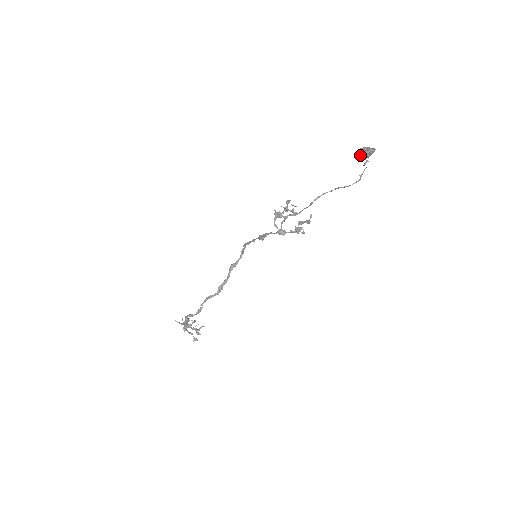
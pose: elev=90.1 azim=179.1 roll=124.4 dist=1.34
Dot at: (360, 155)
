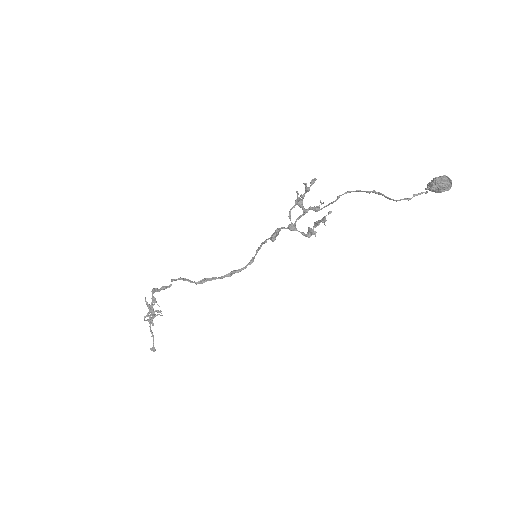
Dot at: (429, 183)
